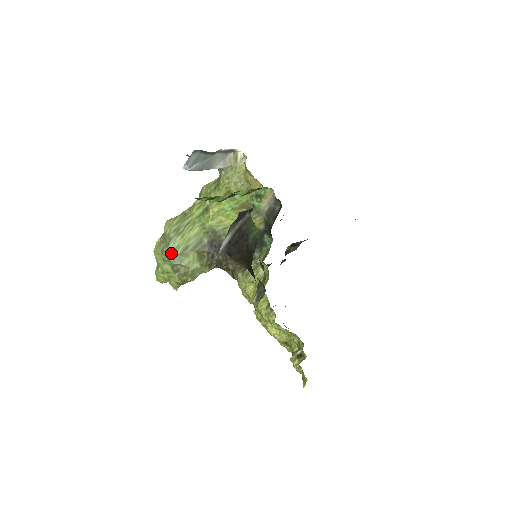
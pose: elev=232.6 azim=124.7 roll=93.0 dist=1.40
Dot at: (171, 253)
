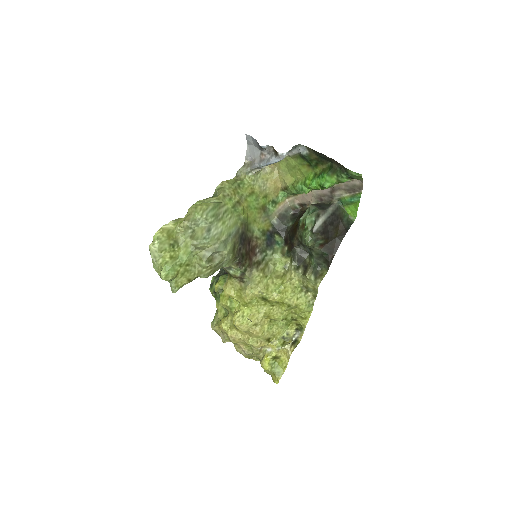
Dot at: (216, 238)
